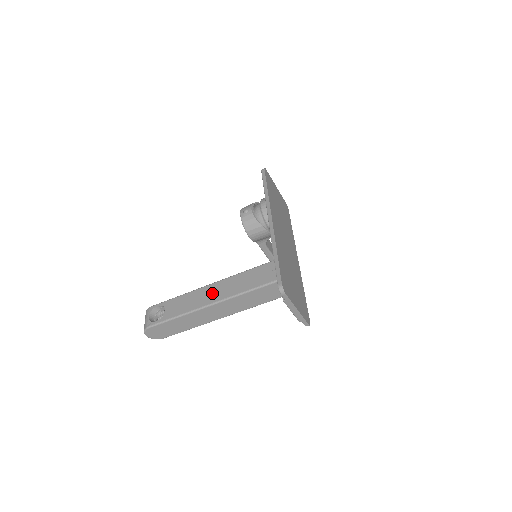
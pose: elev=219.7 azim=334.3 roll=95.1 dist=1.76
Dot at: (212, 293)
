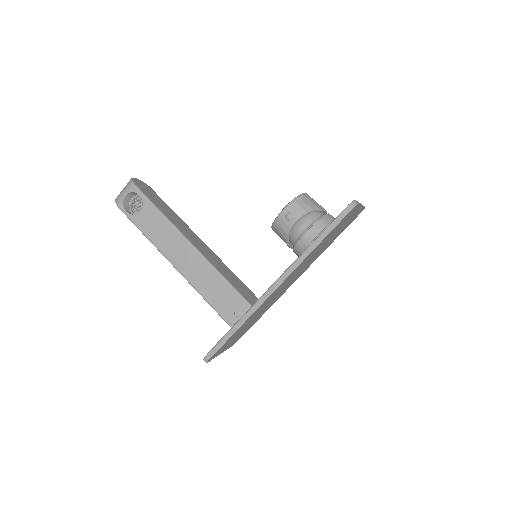
Dot at: (182, 256)
